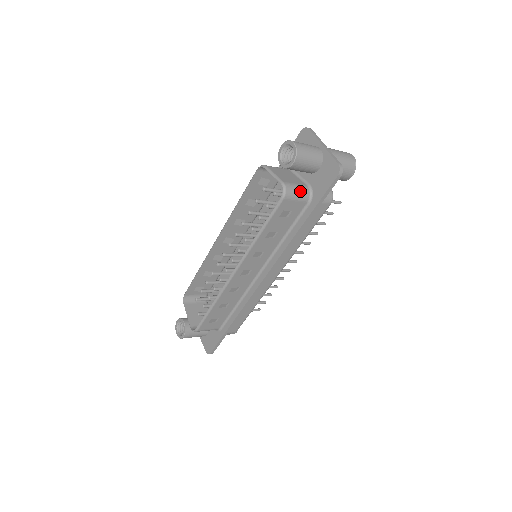
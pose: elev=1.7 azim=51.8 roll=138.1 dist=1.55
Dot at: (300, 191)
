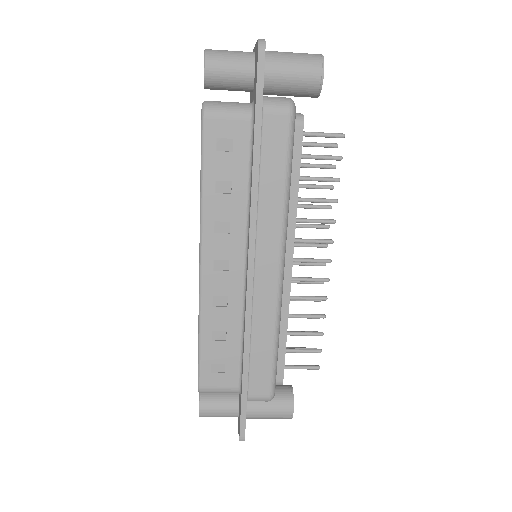
Dot at: (232, 105)
